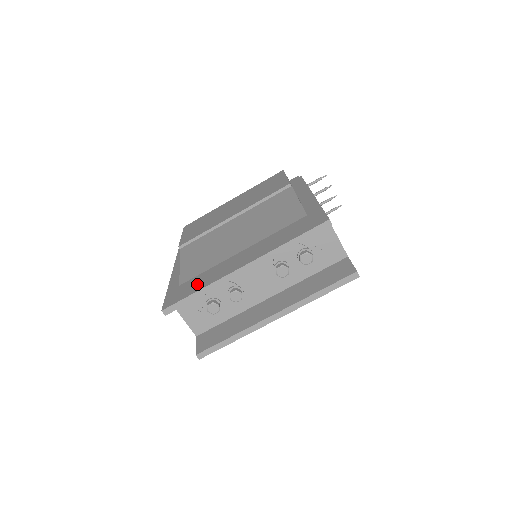
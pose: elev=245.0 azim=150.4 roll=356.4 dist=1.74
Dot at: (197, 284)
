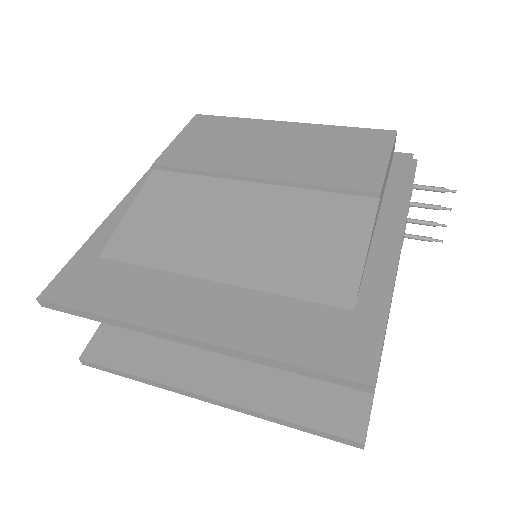
Dot at: (112, 292)
